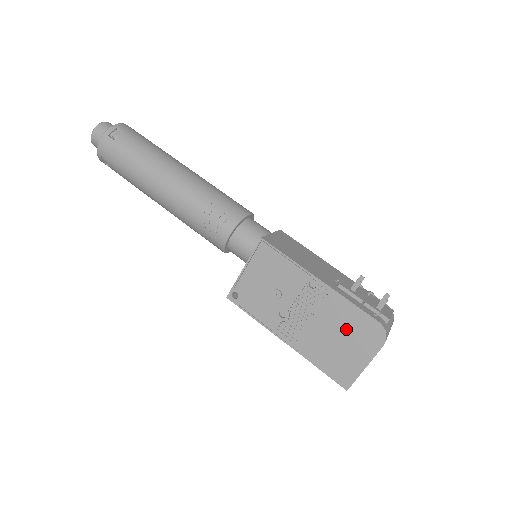
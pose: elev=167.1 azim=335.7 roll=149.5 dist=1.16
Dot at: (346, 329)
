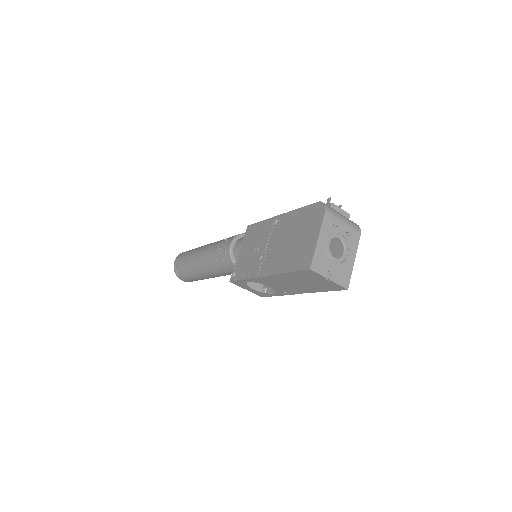
Dot at: (300, 227)
